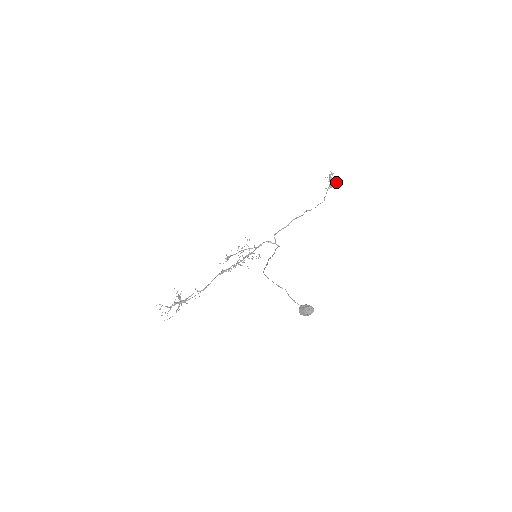
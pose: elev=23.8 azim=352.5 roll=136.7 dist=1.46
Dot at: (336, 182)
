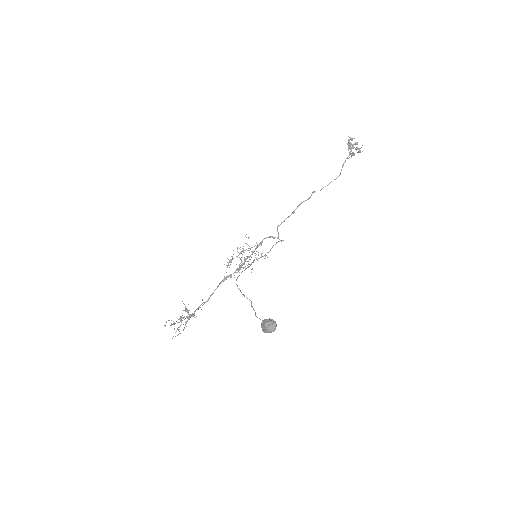
Dot at: (359, 148)
